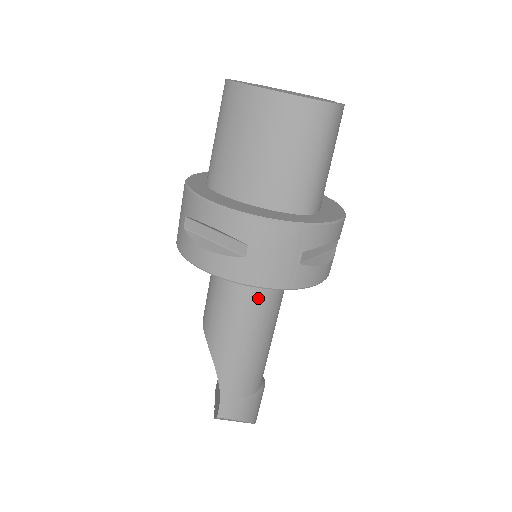
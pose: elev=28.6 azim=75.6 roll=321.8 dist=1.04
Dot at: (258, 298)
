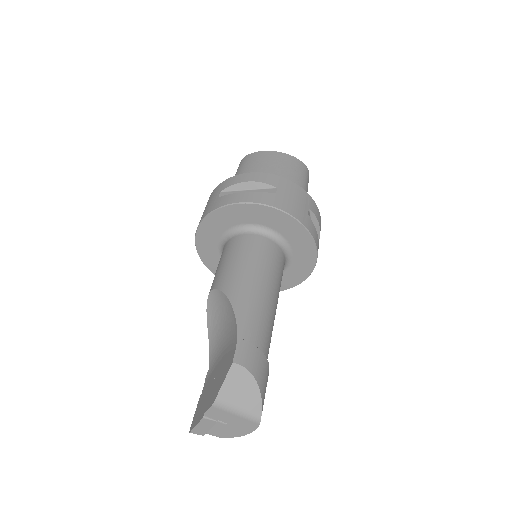
Dot at: (271, 254)
